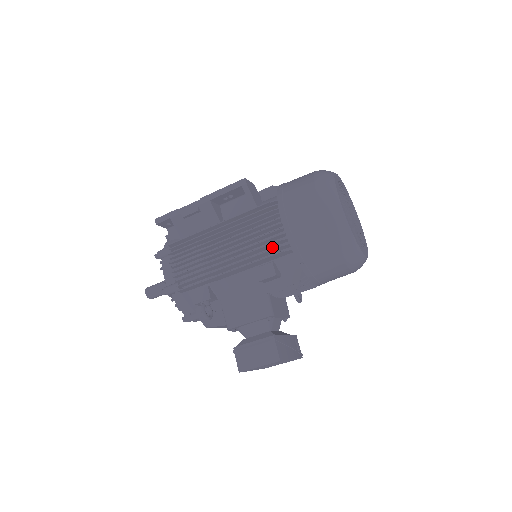
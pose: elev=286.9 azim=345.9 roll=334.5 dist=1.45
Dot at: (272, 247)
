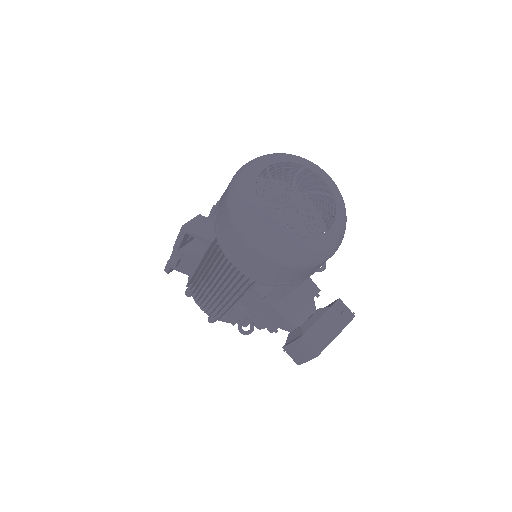
Dot at: (243, 276)
